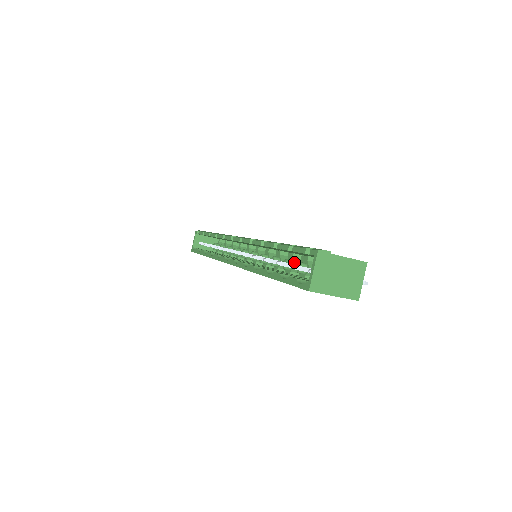
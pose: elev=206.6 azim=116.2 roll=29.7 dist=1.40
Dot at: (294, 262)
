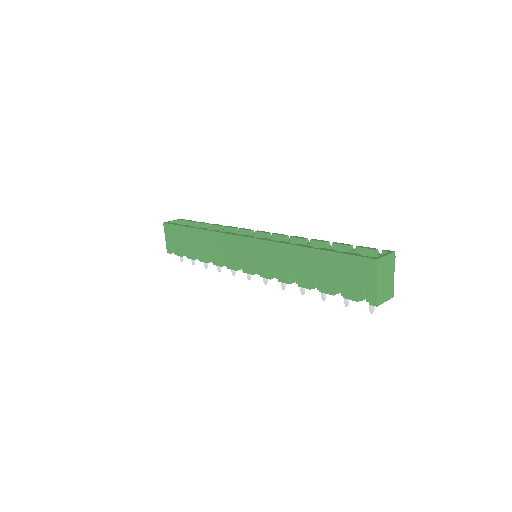
Dot at: occluded
